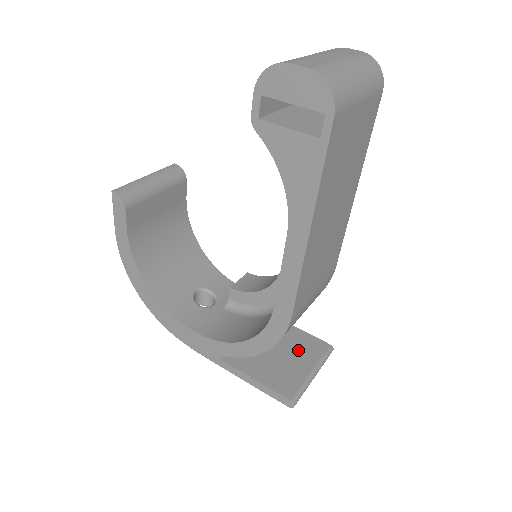
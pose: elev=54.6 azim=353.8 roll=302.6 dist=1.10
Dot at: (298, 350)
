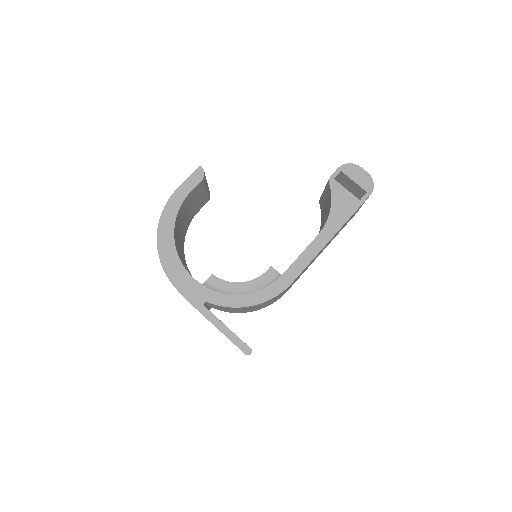
Dot at: occluded
